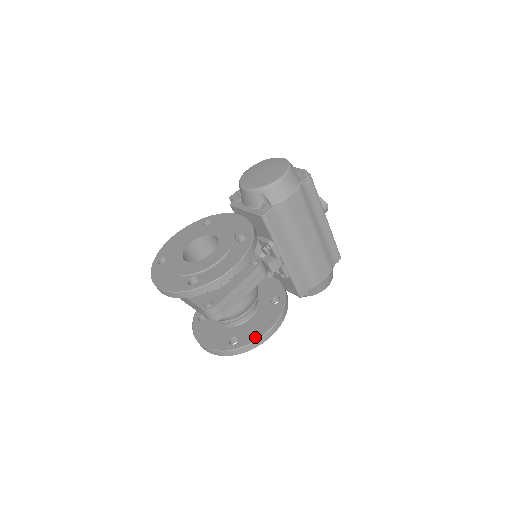
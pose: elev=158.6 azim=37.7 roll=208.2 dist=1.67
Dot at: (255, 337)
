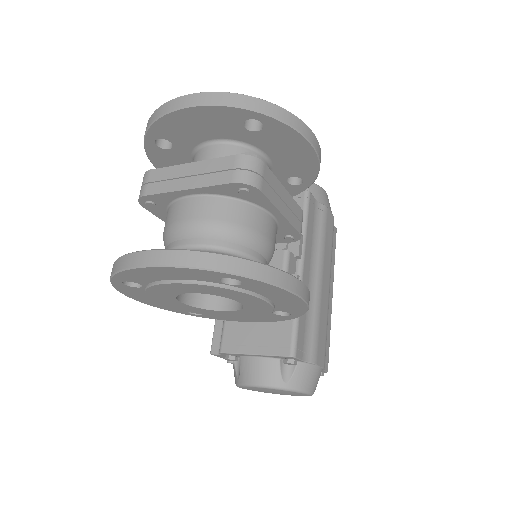
Dot at: occluded
